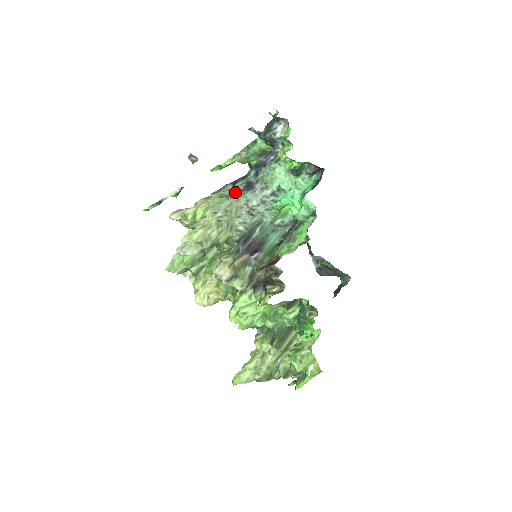
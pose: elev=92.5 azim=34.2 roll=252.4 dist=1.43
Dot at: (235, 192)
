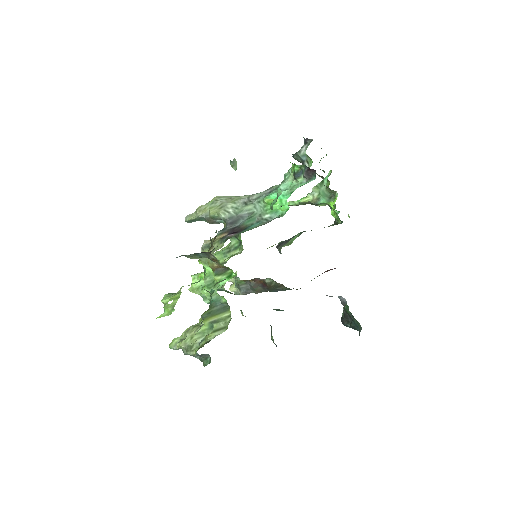
Dot at: occluded
